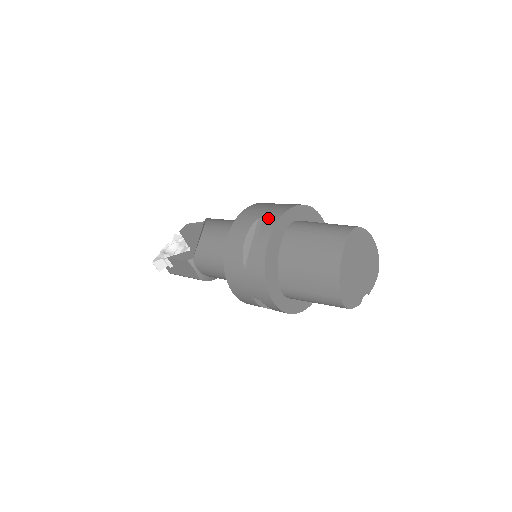
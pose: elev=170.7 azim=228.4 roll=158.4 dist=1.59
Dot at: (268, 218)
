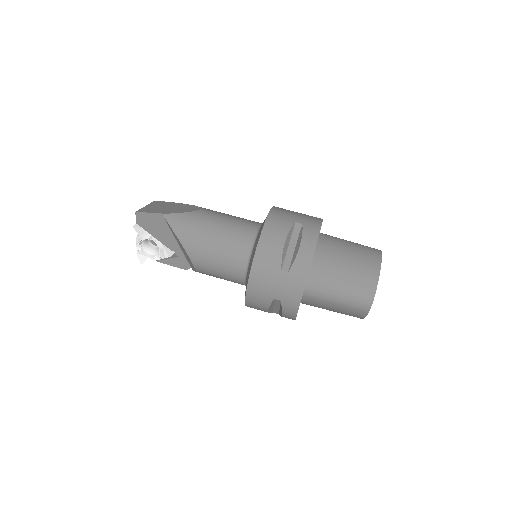
Dot at: (286, 303)
